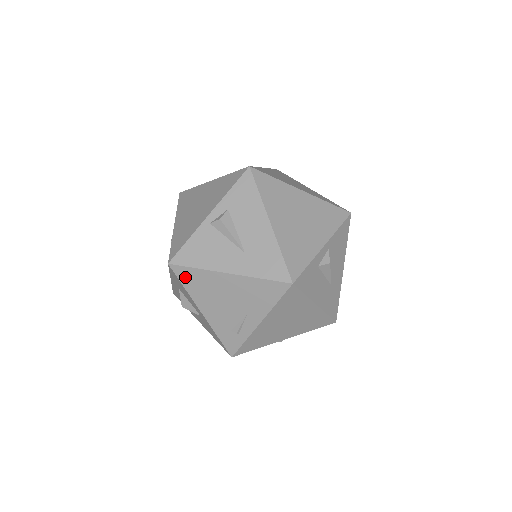
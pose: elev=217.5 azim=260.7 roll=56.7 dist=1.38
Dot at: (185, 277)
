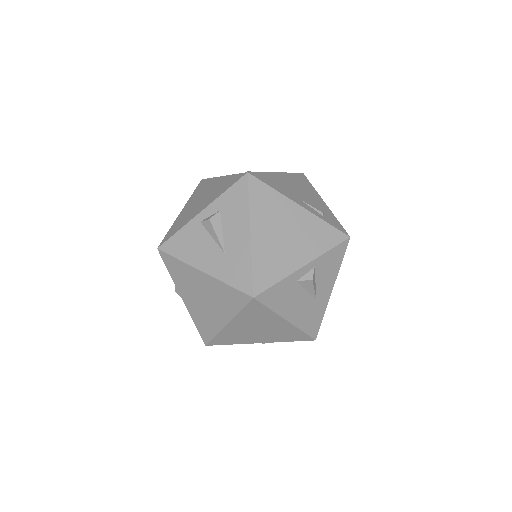
Dot at: occluded
